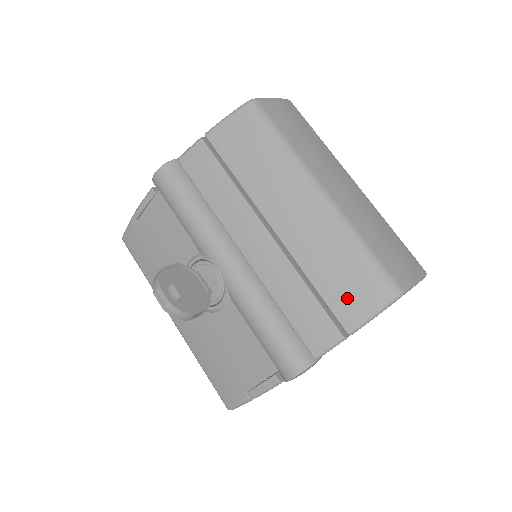
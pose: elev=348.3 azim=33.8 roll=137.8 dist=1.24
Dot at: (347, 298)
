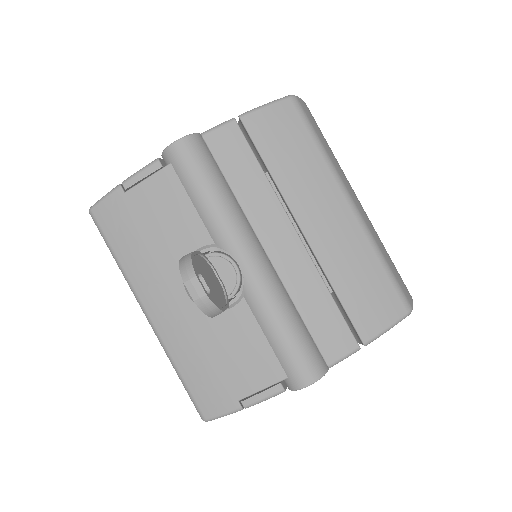
Dot at: (367, 310)
